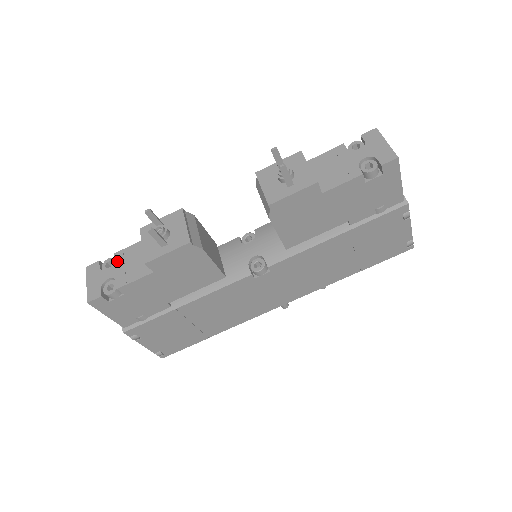
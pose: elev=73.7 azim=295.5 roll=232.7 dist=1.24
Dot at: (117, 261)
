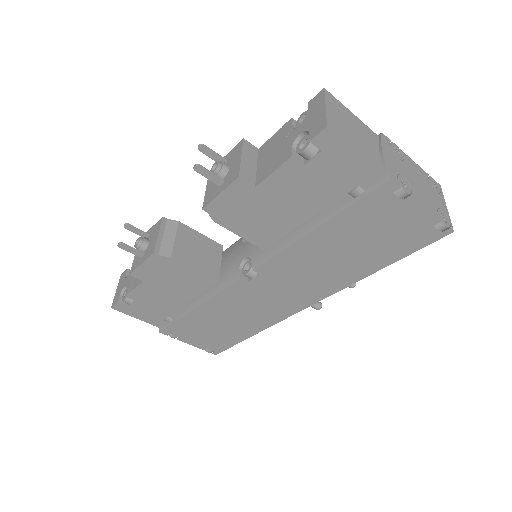
Dot at: occluded
